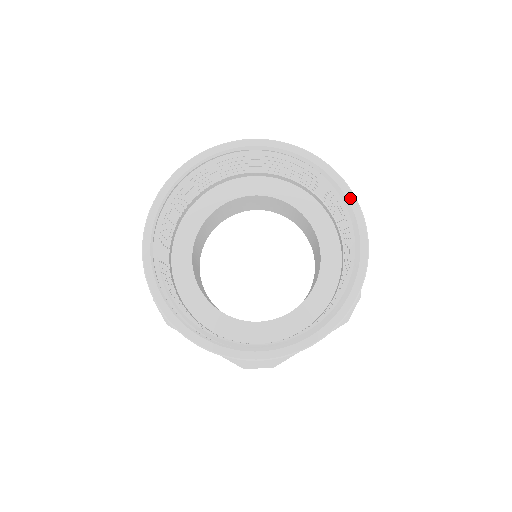
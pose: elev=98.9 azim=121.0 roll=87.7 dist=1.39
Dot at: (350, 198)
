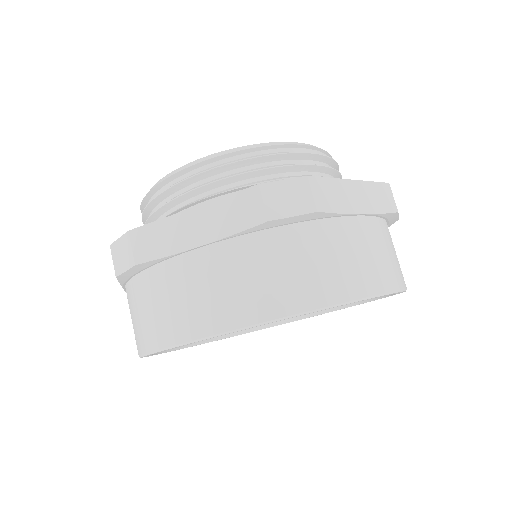
Dot at: occluded
